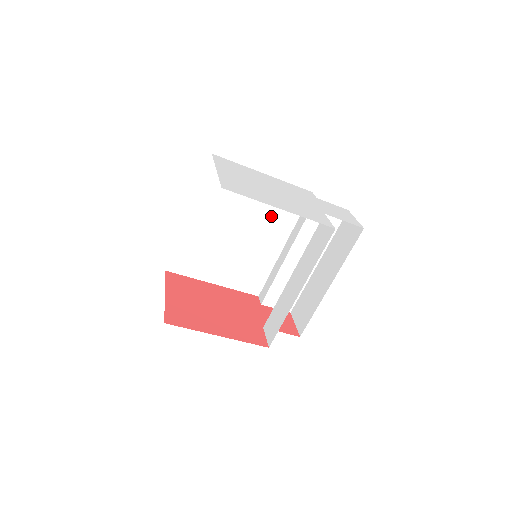
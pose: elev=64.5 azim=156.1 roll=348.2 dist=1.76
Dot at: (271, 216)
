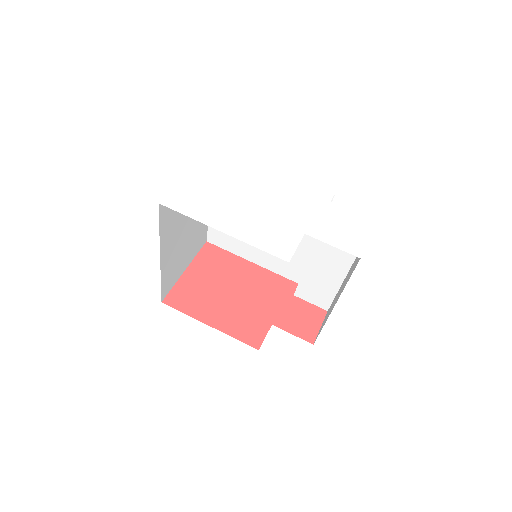
Dot at: occluded
